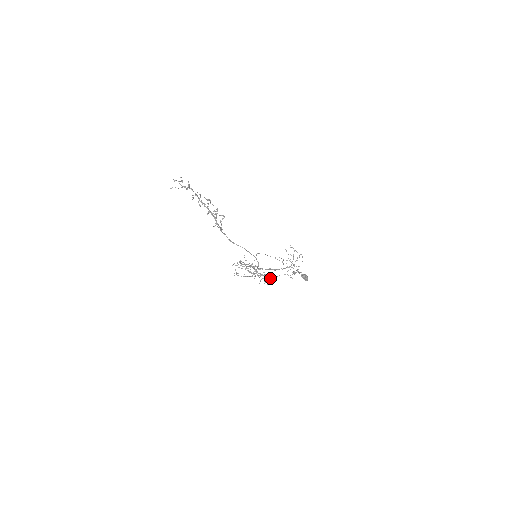
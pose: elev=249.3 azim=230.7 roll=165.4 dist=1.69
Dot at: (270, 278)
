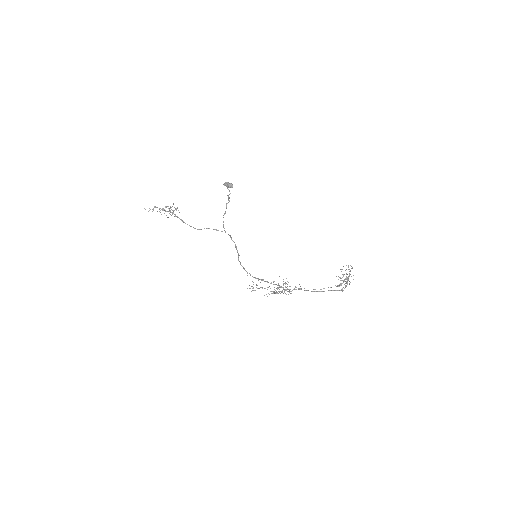
Dot at: occluded
